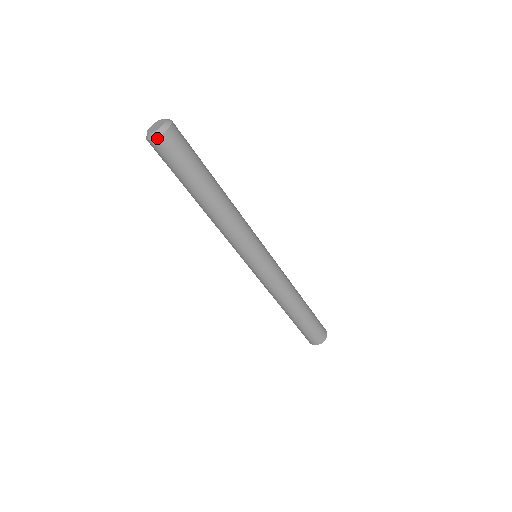
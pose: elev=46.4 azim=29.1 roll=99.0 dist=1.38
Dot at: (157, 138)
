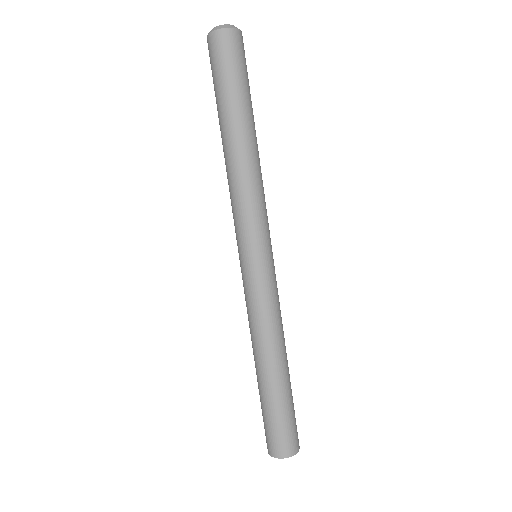
Dot at: (229, 29)
